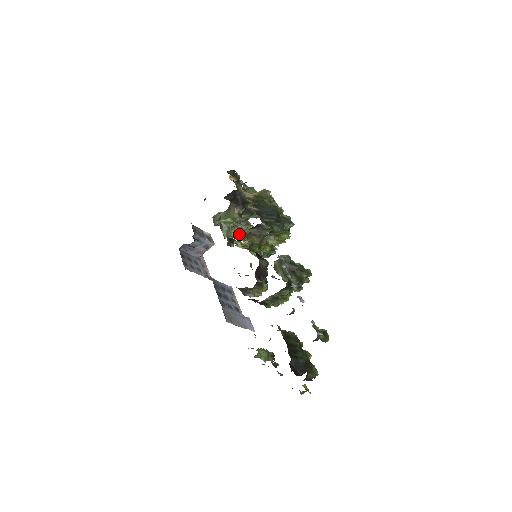
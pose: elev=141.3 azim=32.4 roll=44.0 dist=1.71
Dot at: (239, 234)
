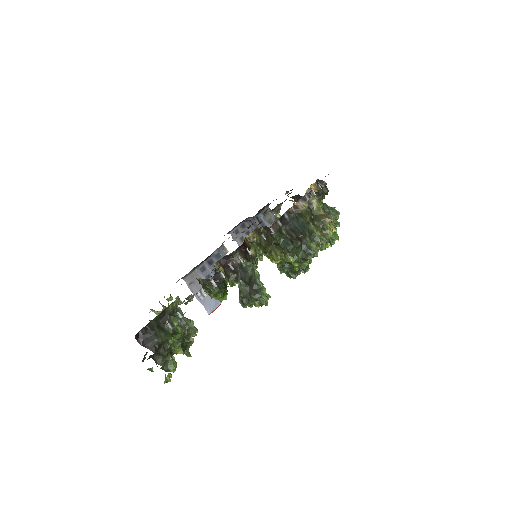
Dot at: occluded
